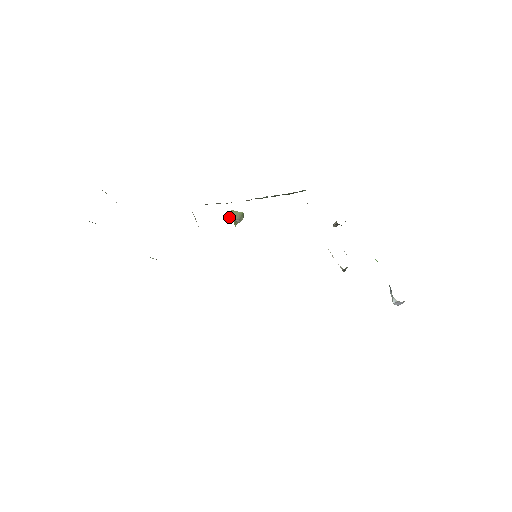
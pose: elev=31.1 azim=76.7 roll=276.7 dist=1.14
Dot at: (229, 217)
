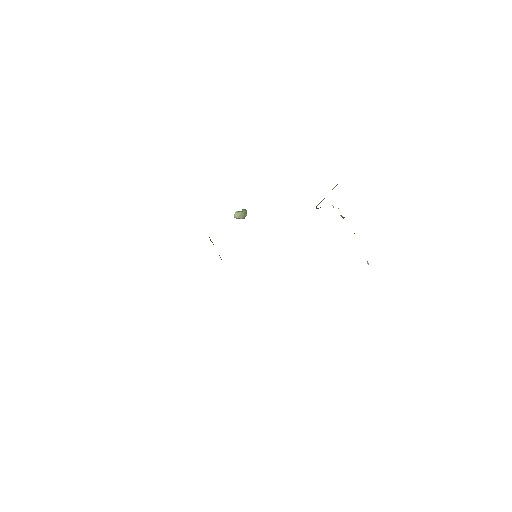
Dot at: occluded
